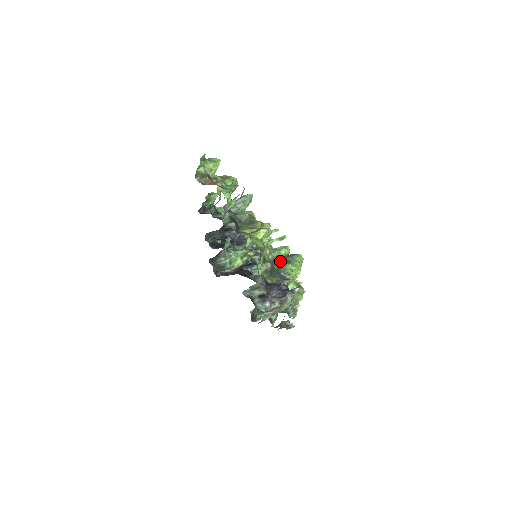
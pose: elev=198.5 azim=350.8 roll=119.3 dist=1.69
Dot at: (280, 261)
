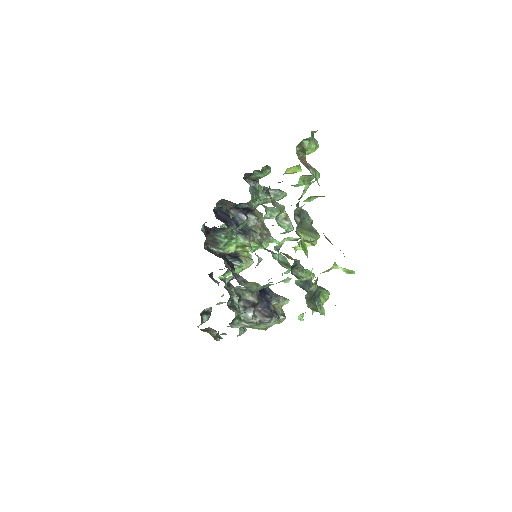
Dot at: occluded
